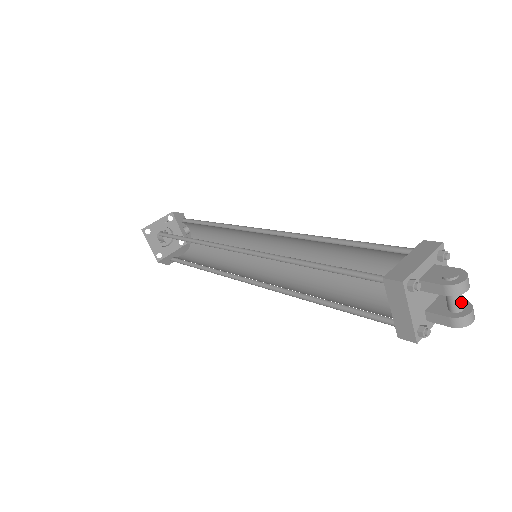
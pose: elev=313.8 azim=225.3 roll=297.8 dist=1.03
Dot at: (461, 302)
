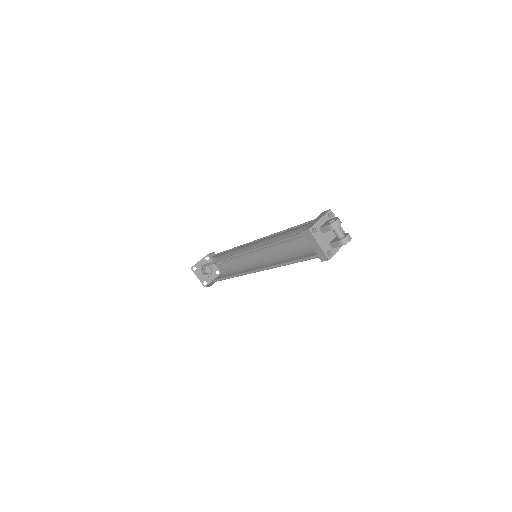
Dot at: (341, 232)
